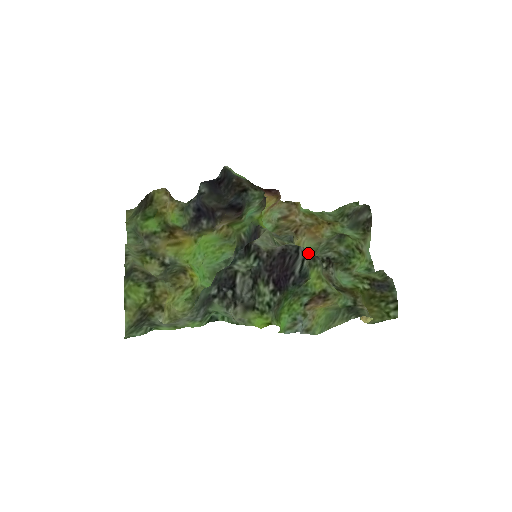
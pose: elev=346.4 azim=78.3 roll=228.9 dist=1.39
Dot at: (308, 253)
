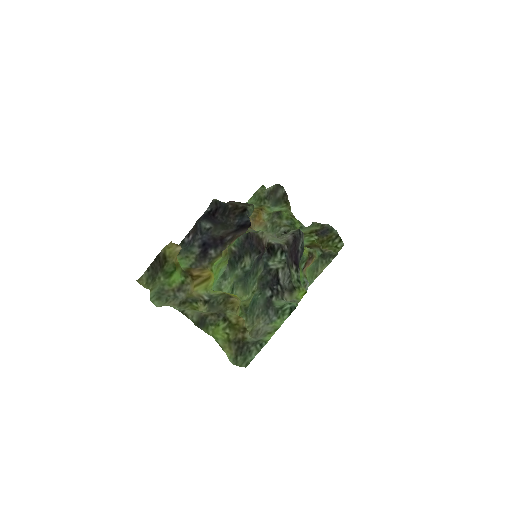
Dot at: occluded
